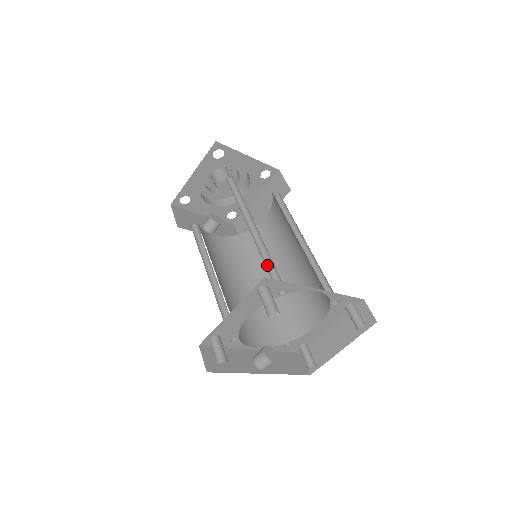
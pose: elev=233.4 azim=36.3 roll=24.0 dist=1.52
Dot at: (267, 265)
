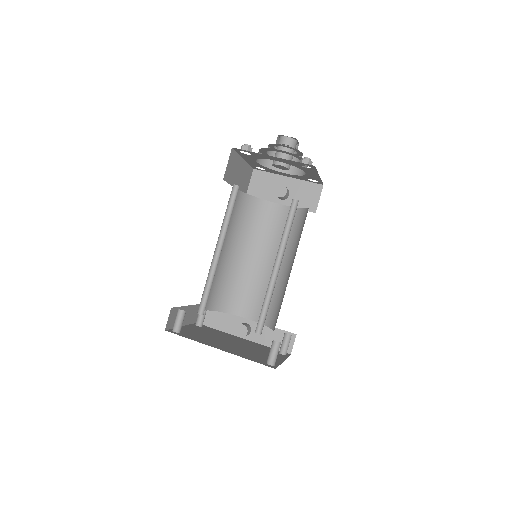
Dot at: (210, 287)
